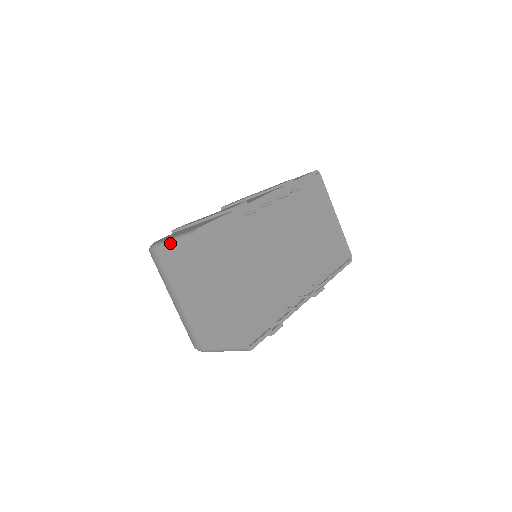
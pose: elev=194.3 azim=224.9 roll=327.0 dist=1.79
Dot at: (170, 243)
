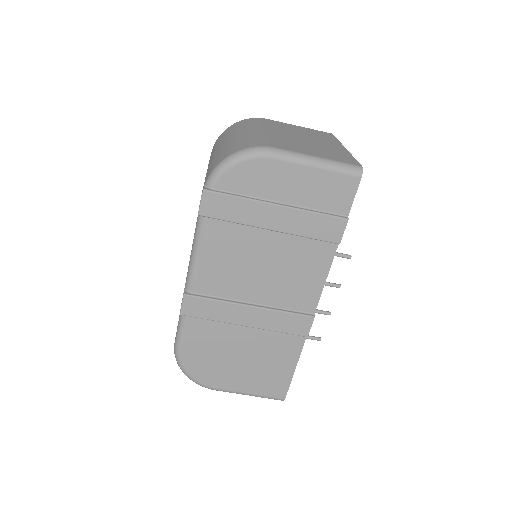
Dot at: occluded
